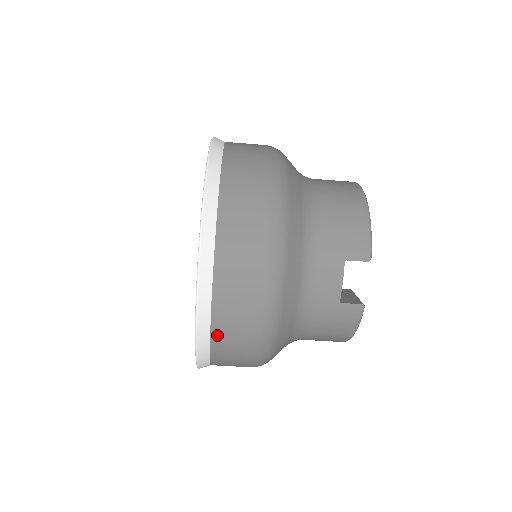
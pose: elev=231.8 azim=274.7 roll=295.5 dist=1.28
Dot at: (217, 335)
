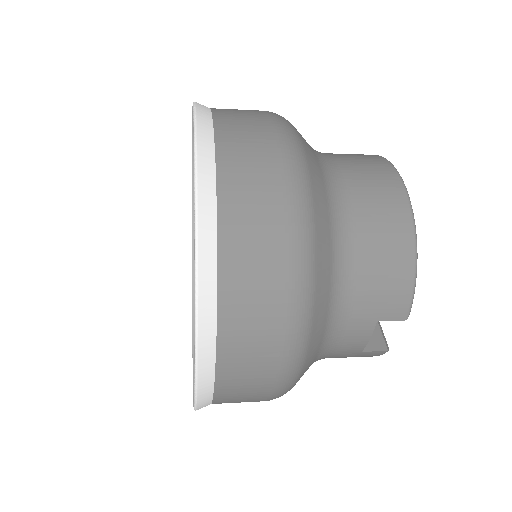
Dot at: (219, 403)
